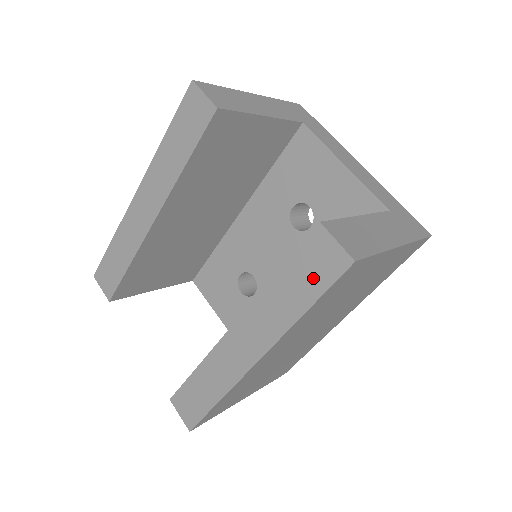
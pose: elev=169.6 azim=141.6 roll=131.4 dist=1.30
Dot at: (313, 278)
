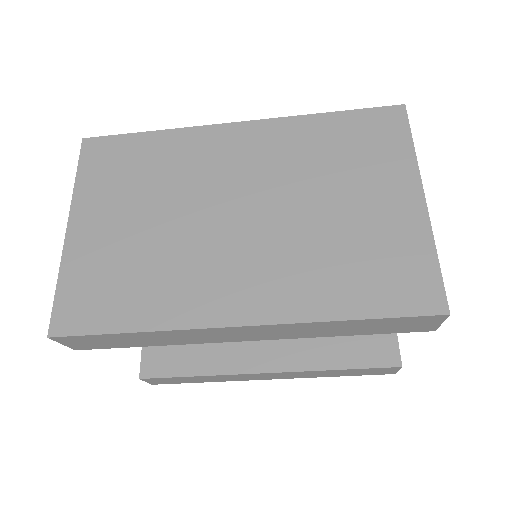
Dot at: (363, 373)
